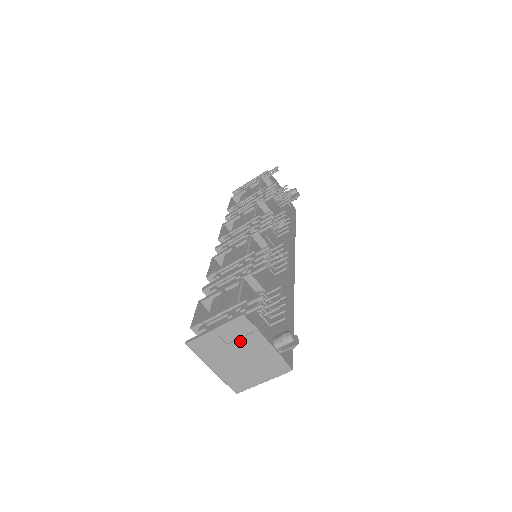
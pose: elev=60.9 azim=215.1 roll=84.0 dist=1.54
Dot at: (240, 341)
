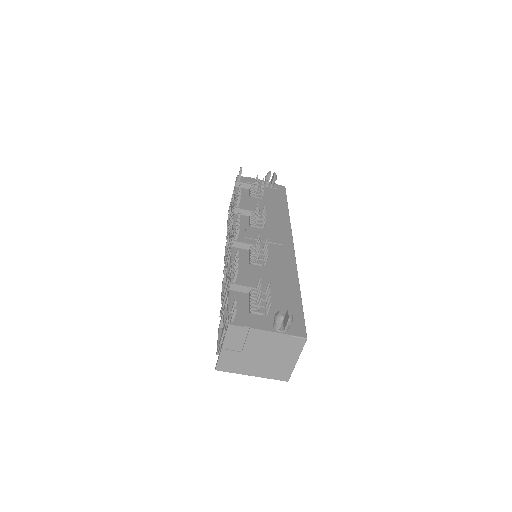
Dot at: (247, 344)
